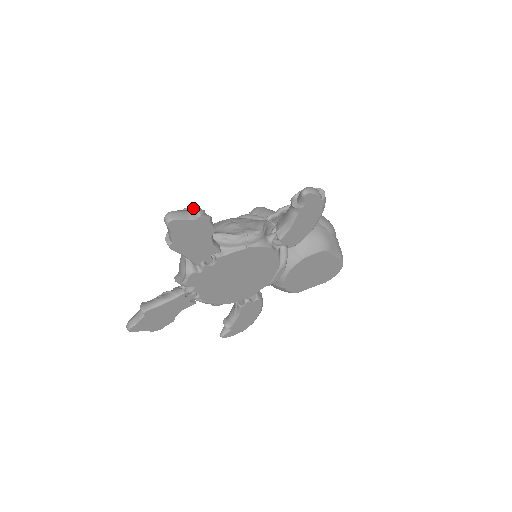
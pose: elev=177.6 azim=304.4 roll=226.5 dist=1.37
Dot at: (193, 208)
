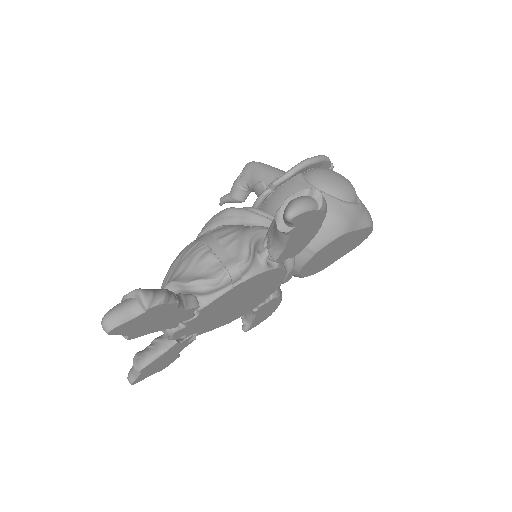
Dot at: (136, 296)
